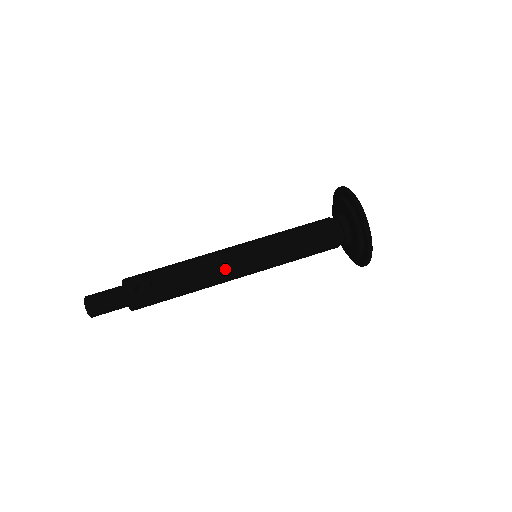
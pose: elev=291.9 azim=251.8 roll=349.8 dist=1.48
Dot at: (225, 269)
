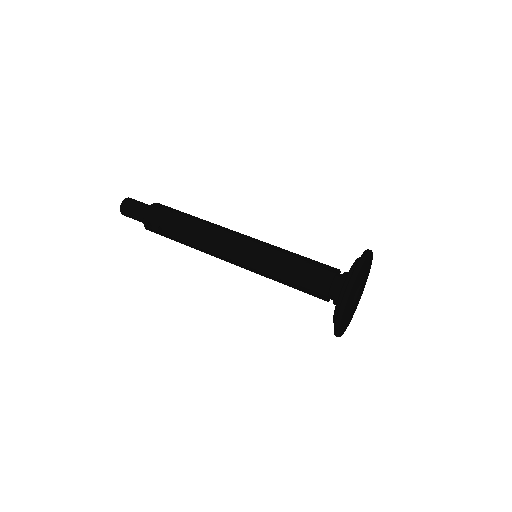
Dot at: (225, 235)
